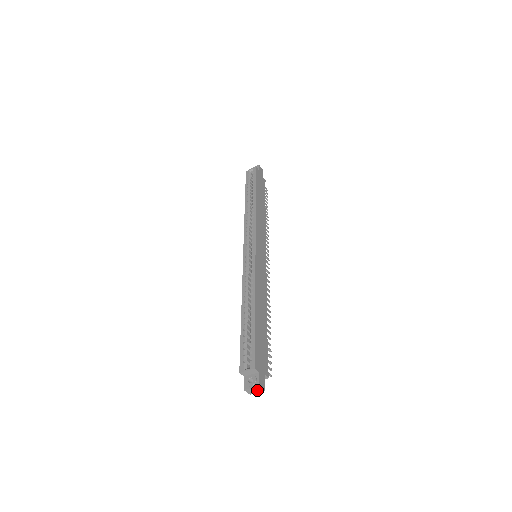
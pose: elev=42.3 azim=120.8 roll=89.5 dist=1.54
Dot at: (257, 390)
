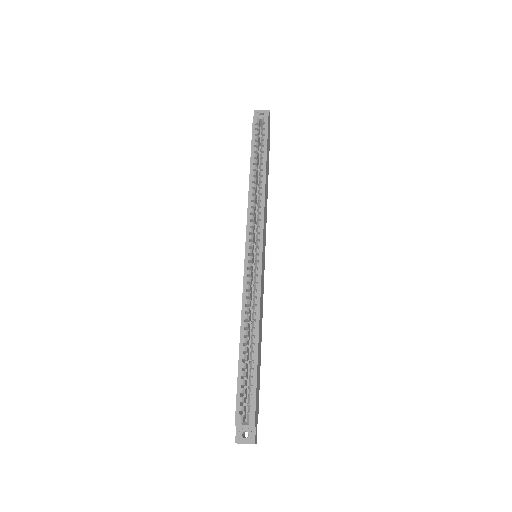
Dot at: (249, 443)
